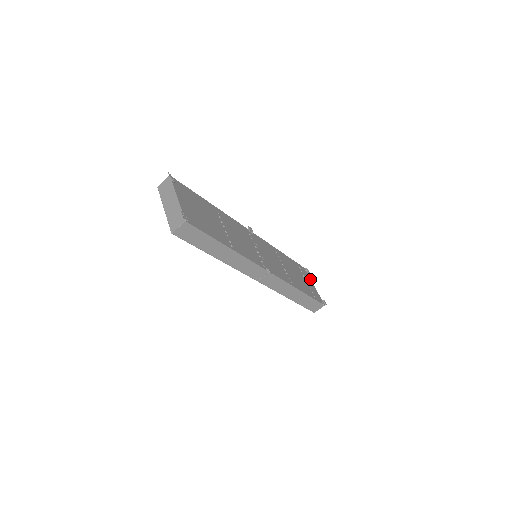
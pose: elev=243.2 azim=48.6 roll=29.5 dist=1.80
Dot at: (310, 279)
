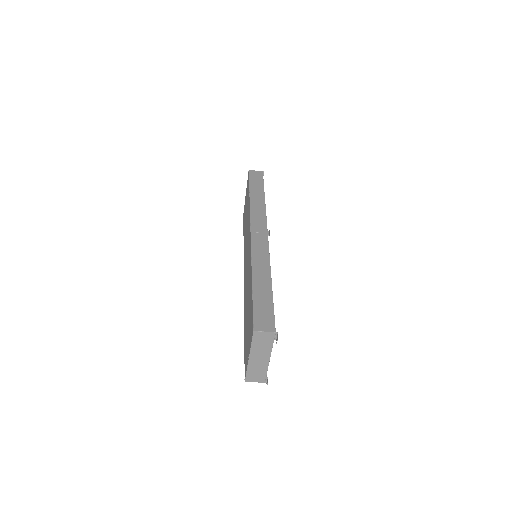
Dot at: occluded
